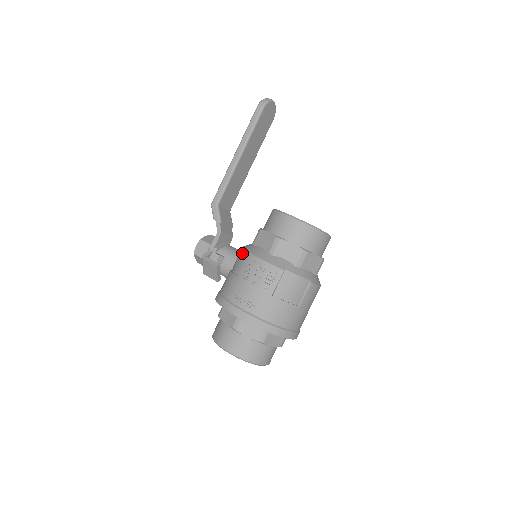
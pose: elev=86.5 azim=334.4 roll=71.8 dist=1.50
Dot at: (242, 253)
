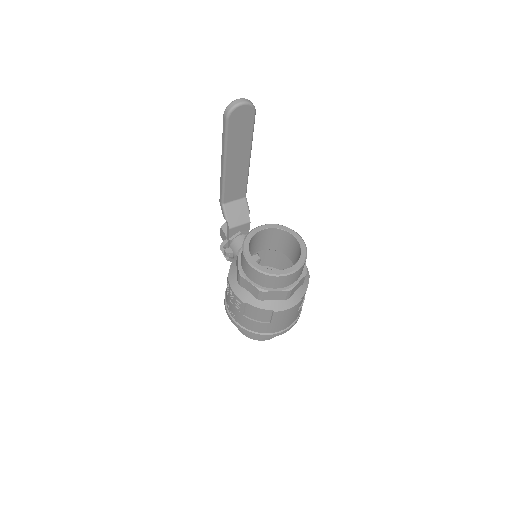
Dot at: occluded
